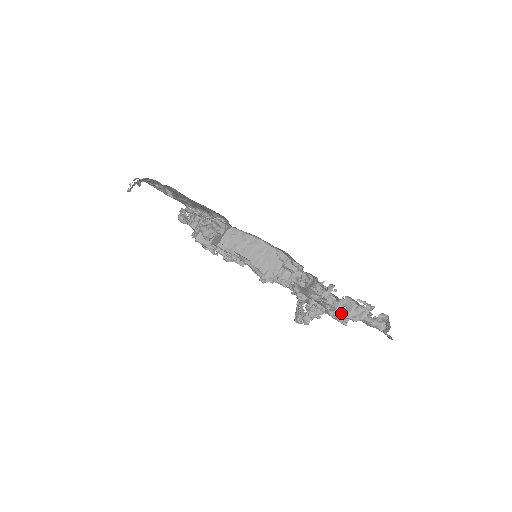
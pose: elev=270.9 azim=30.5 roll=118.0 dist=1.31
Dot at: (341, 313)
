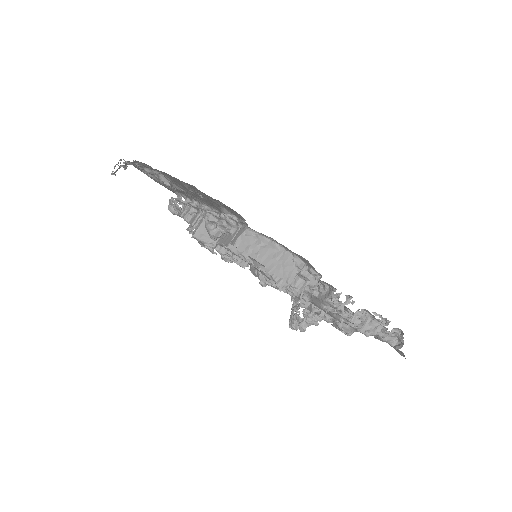
Dot at: (355, 327)
